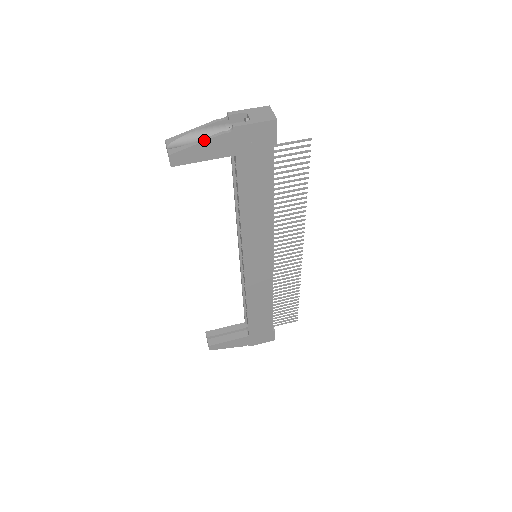
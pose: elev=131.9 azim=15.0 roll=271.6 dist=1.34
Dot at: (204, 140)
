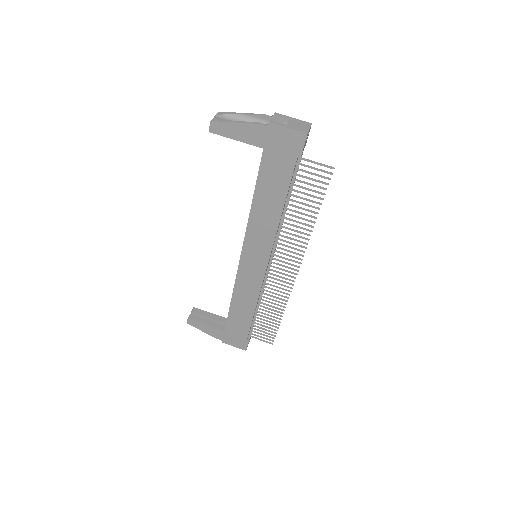
Dot at: (242, 122)
